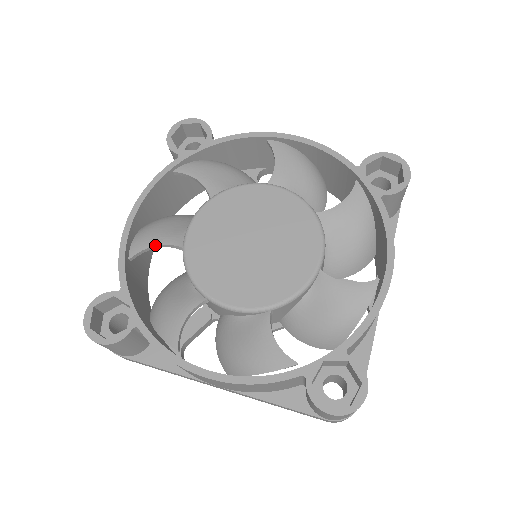
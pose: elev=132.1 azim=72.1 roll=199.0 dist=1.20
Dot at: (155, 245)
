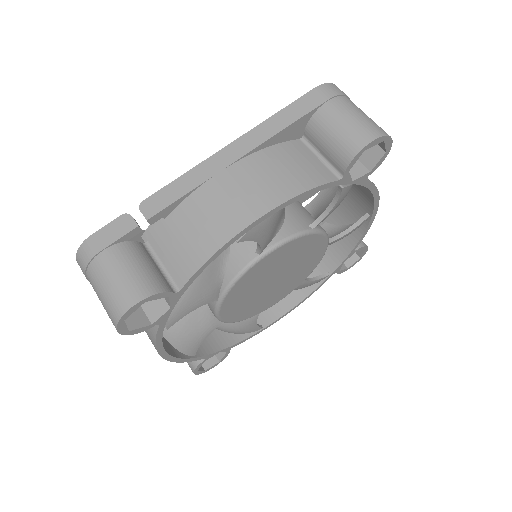
Dot at: occluded
